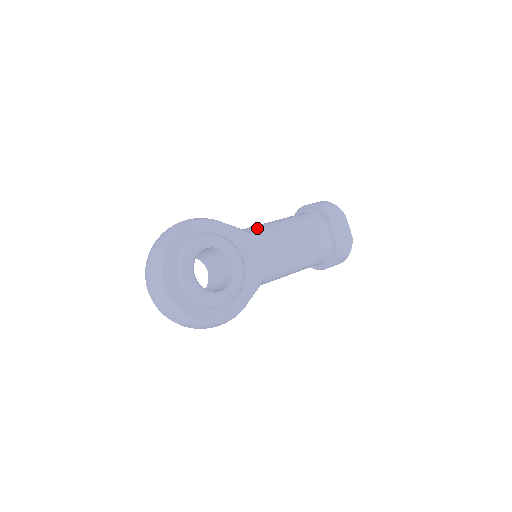
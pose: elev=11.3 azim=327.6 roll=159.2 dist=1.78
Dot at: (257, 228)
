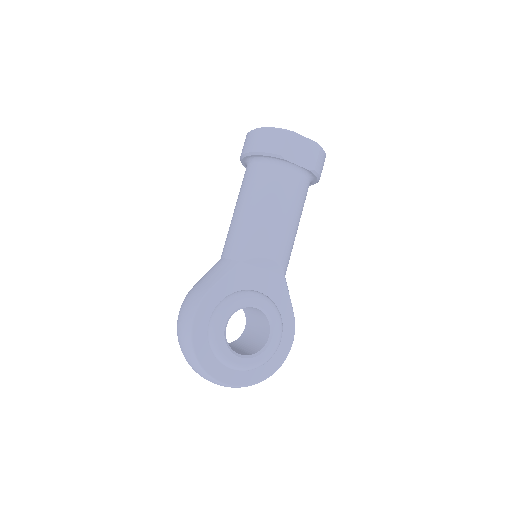
Dot at: (236, 246)
